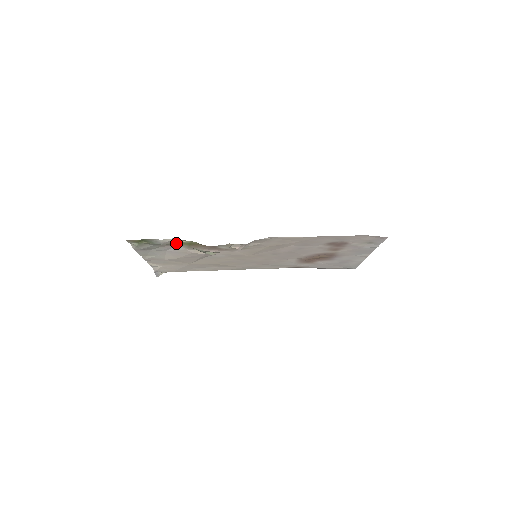
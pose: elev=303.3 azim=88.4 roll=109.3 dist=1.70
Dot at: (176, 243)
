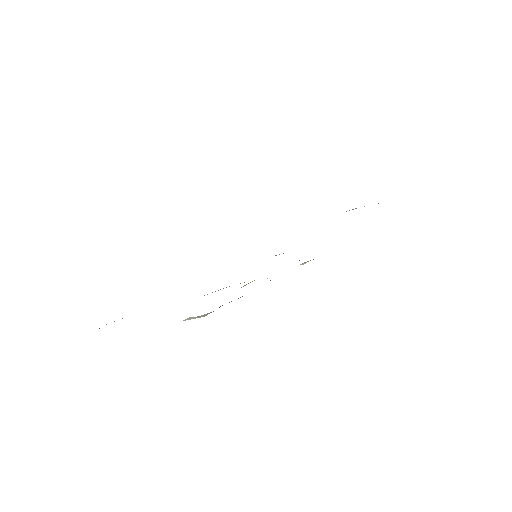
Dot at: occluded
